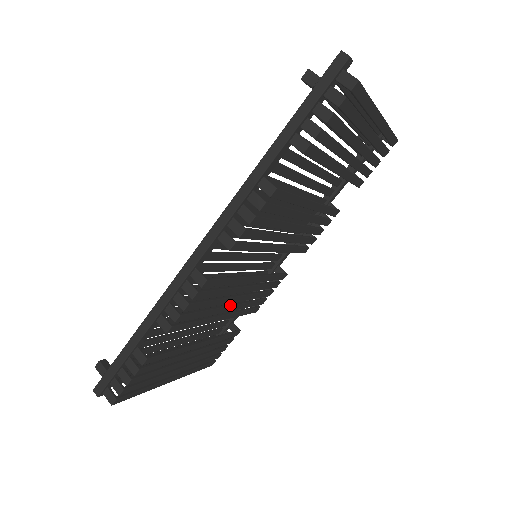
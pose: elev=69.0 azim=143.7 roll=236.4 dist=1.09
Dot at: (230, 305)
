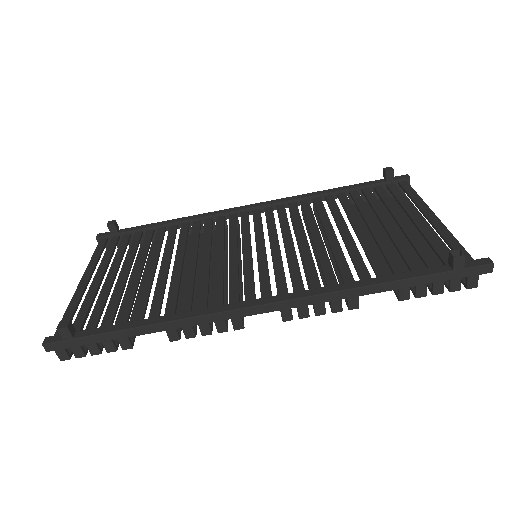
Dot at: occluded
